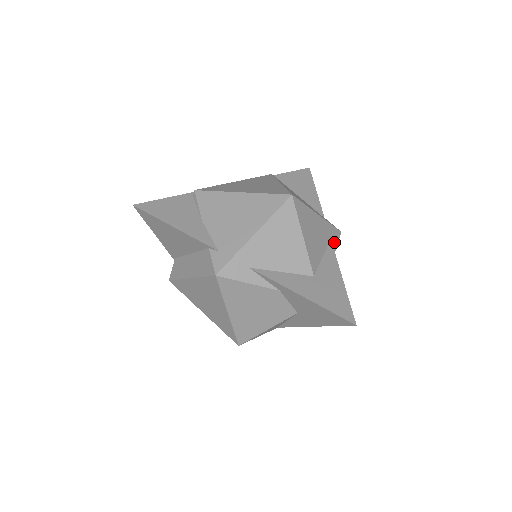
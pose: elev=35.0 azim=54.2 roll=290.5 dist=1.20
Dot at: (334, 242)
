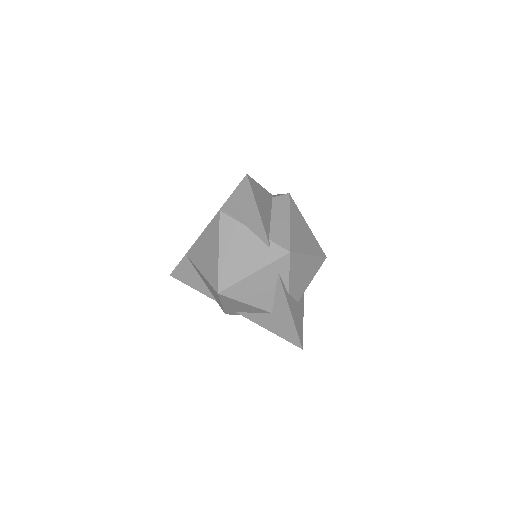
Dot at: (284, 270)
